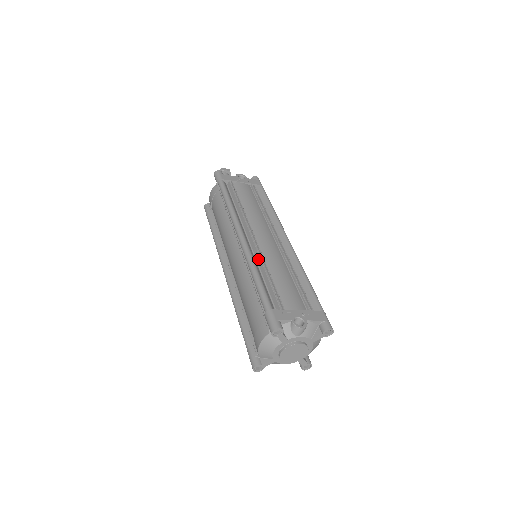
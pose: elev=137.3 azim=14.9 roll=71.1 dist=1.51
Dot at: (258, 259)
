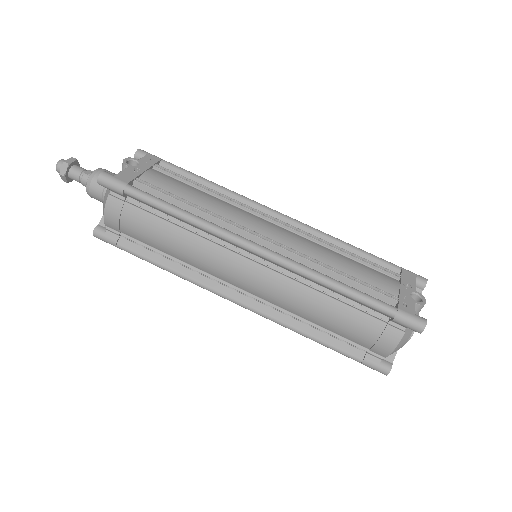
Dot at: (306, 263)
